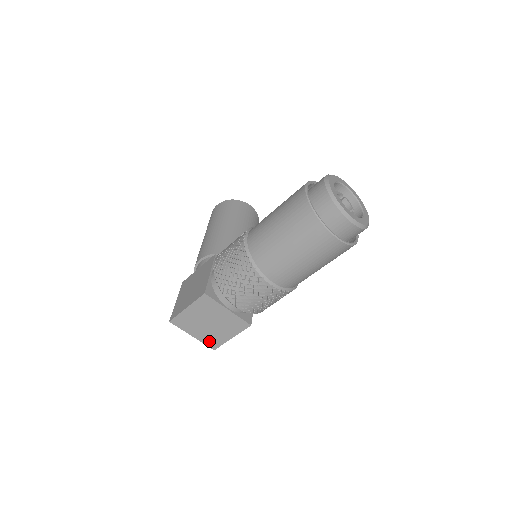
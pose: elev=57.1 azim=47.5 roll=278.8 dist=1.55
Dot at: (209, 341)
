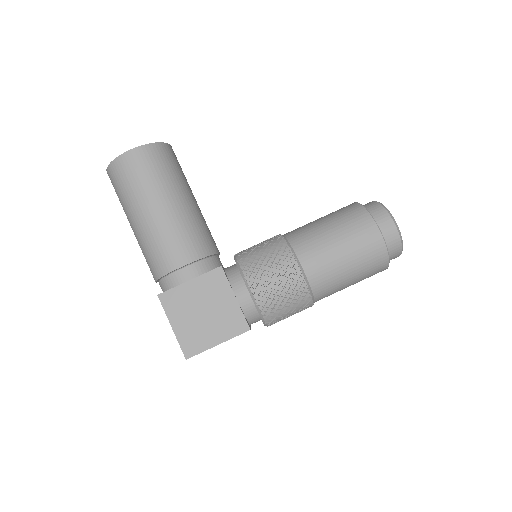
Dot at: occluded
